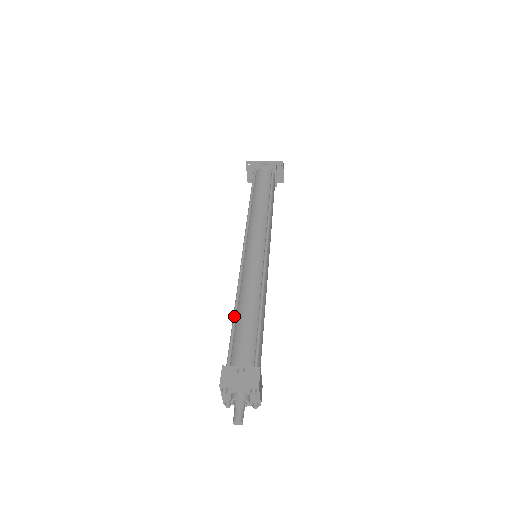
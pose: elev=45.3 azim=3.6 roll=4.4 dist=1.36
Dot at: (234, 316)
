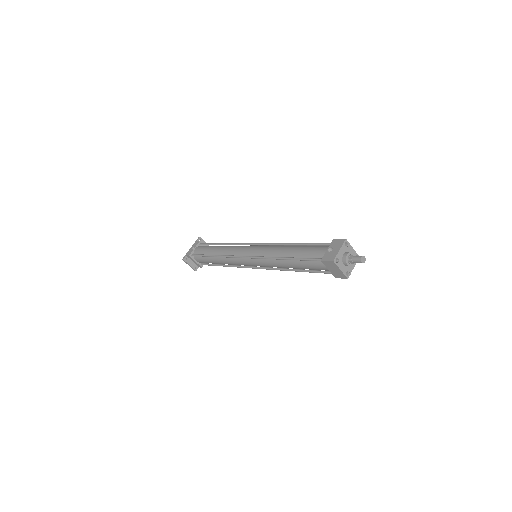
Dot at: (291, 258)
